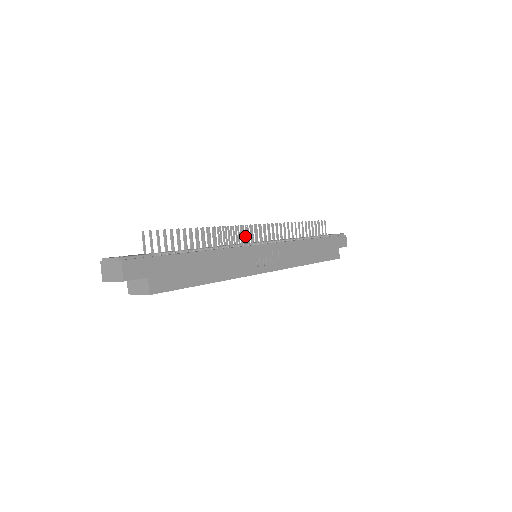
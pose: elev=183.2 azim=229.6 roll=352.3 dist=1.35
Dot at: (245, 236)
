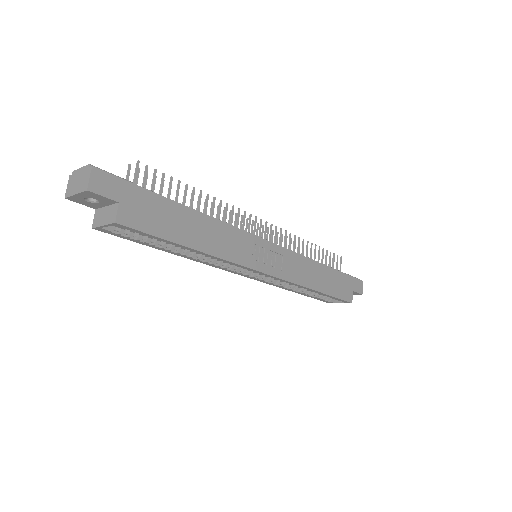
Dot at: (248, 226)
